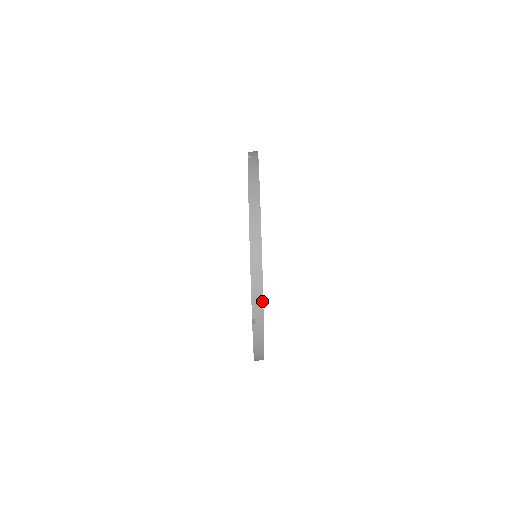
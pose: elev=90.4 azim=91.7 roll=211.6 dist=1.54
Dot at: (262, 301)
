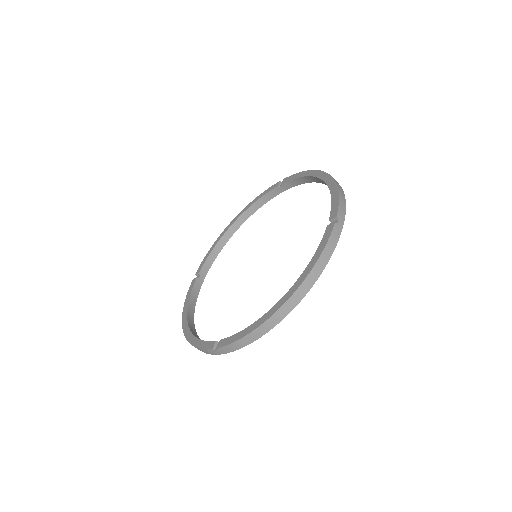
Dot at: (237, 349)
